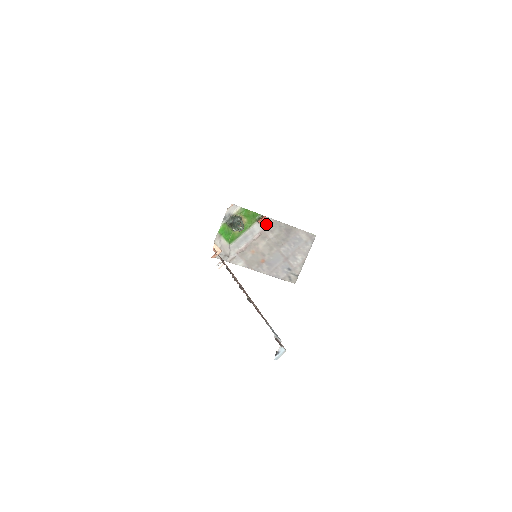
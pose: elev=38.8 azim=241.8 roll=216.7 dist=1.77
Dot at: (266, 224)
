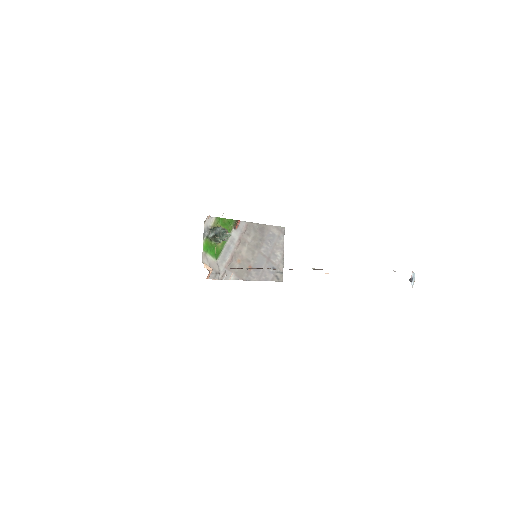
Dot at: (241, 229)
